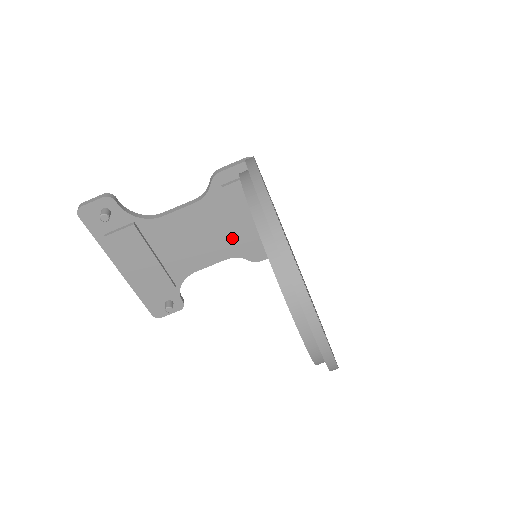
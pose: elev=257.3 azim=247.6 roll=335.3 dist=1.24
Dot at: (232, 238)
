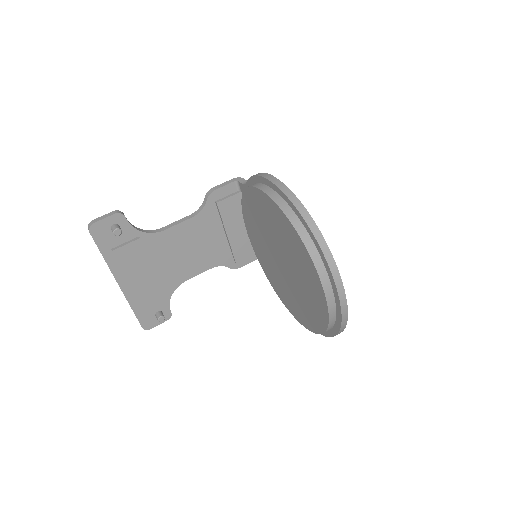
Dot at: (219, 248)
